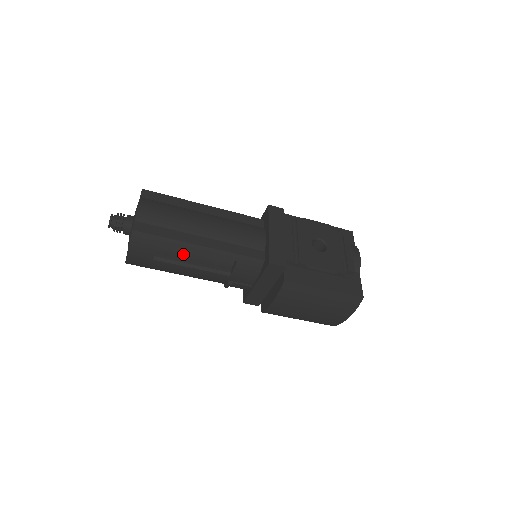
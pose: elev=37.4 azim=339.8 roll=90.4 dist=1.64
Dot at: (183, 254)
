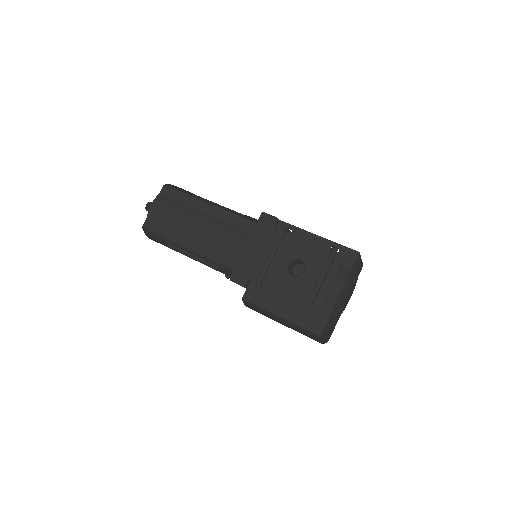
Dot at: occluded
